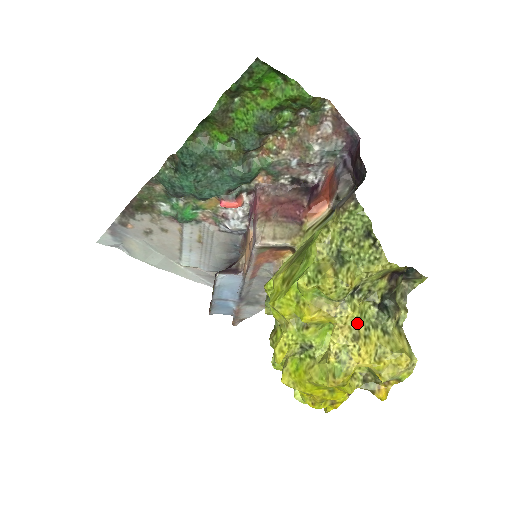
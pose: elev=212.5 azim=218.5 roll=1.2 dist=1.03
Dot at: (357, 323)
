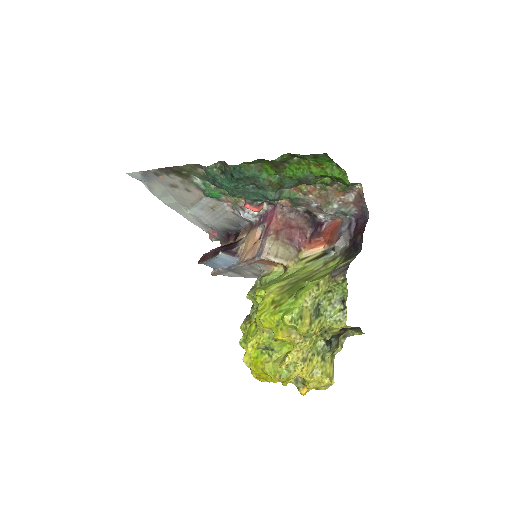
Dot at: (309, 350)
